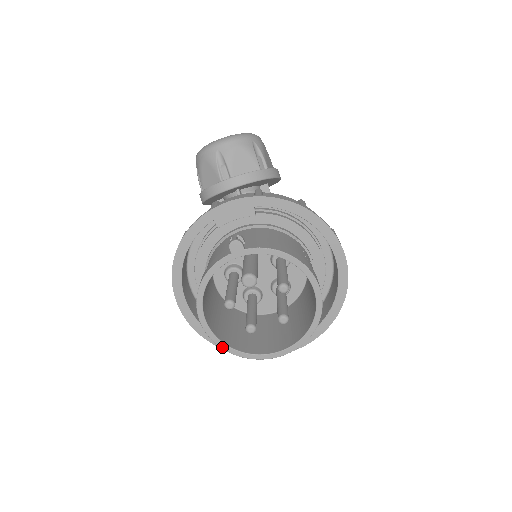
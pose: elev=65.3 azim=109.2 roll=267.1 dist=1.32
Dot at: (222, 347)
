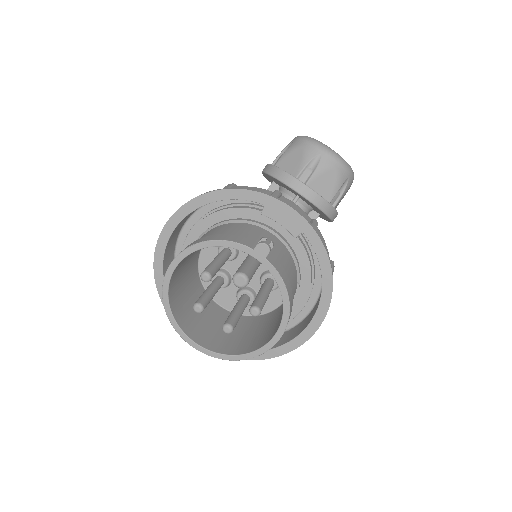
Dot at: (164, 296)
